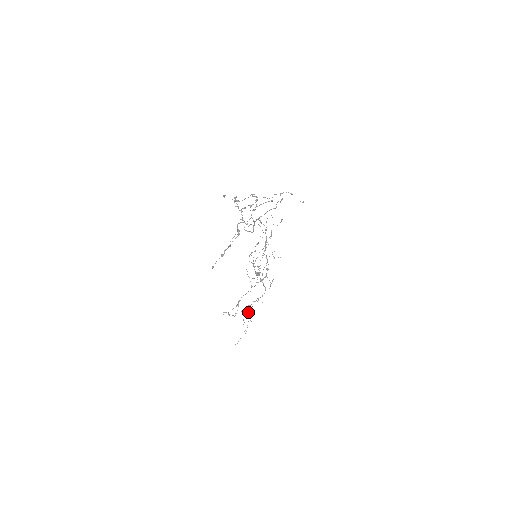
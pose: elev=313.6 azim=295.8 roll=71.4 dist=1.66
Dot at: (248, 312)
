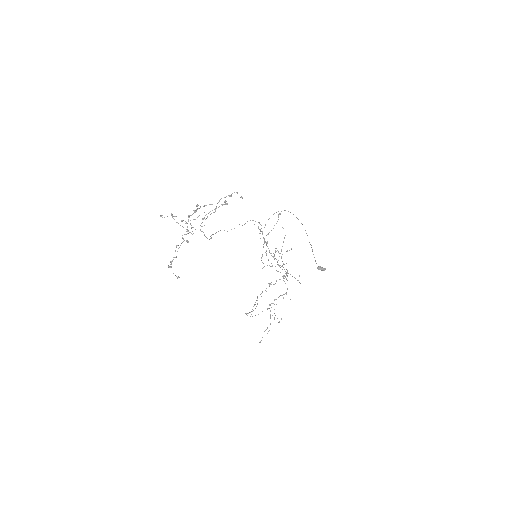
Dot at: occluded
